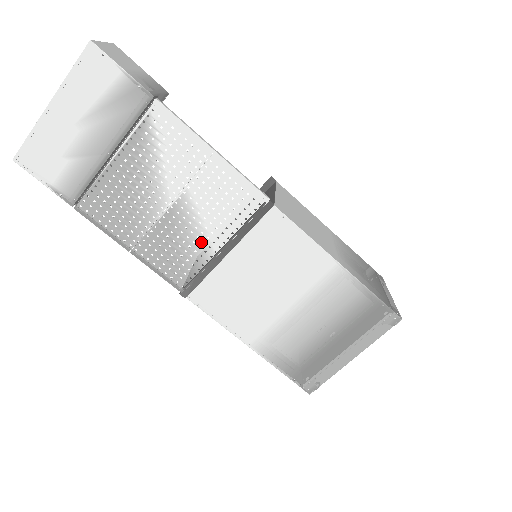
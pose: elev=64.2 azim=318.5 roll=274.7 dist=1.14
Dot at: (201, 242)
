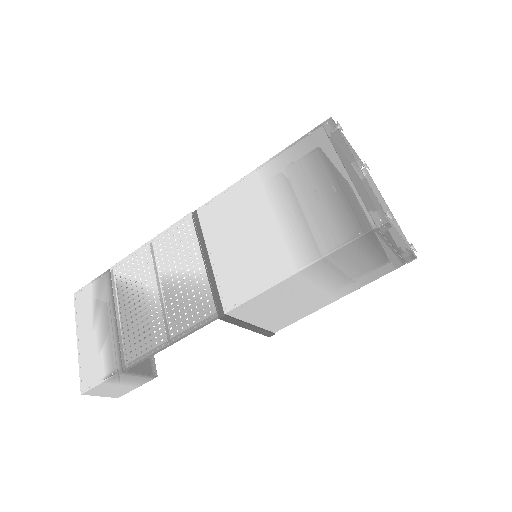
Dot at: (195, 279)
